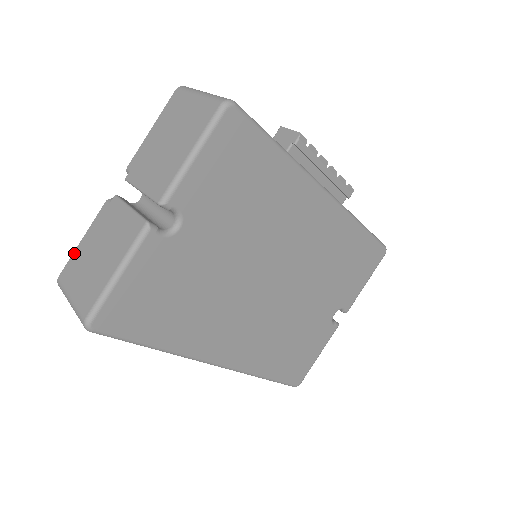
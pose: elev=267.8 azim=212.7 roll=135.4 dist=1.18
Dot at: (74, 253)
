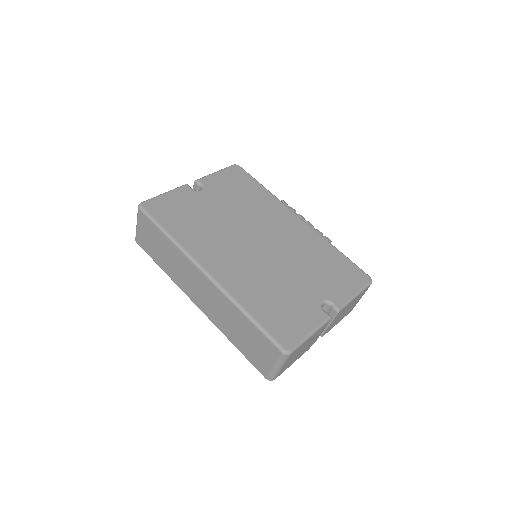
Dot at: occluded
